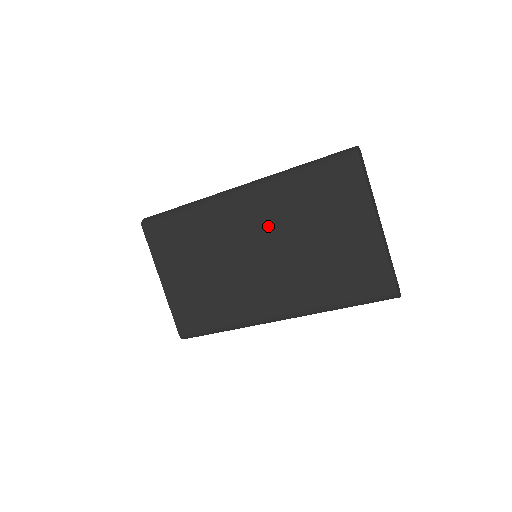
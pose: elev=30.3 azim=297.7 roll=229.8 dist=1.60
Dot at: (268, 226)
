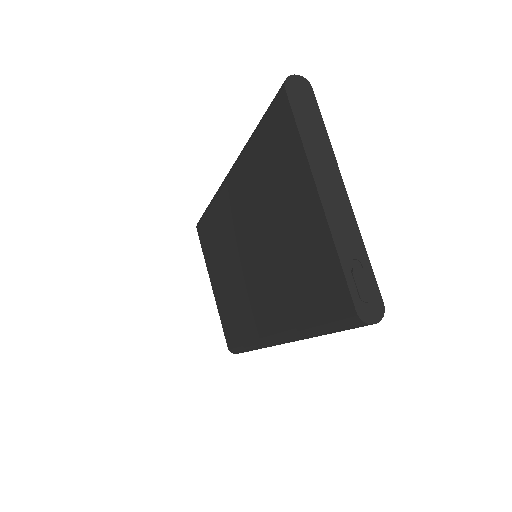
Dot at: (247, 215)
